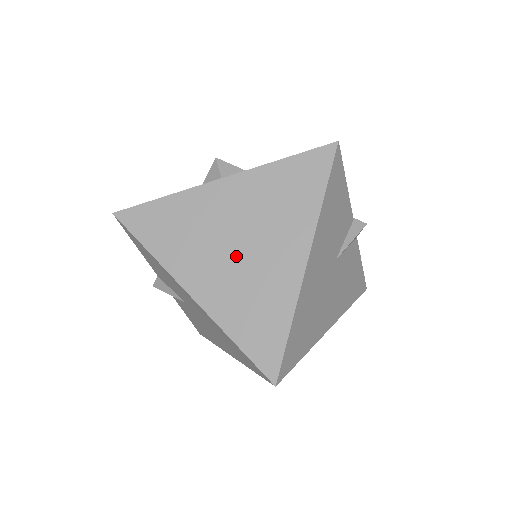
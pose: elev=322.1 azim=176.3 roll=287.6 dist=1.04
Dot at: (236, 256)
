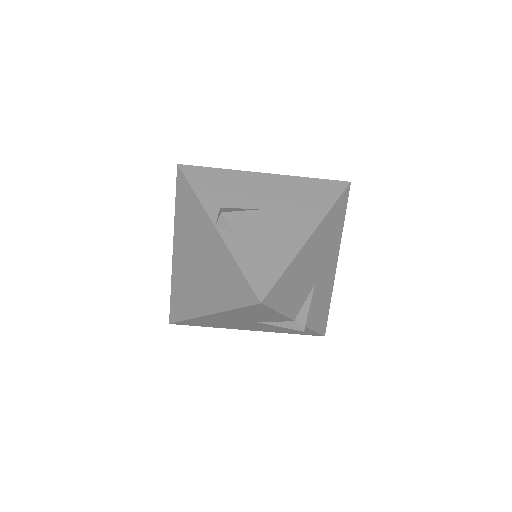
Dot at: (193, 266)
